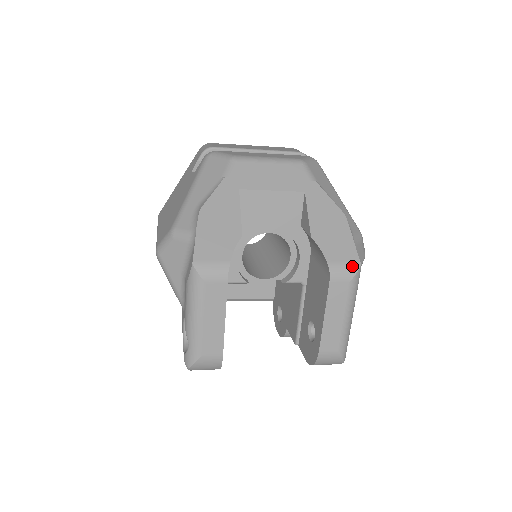
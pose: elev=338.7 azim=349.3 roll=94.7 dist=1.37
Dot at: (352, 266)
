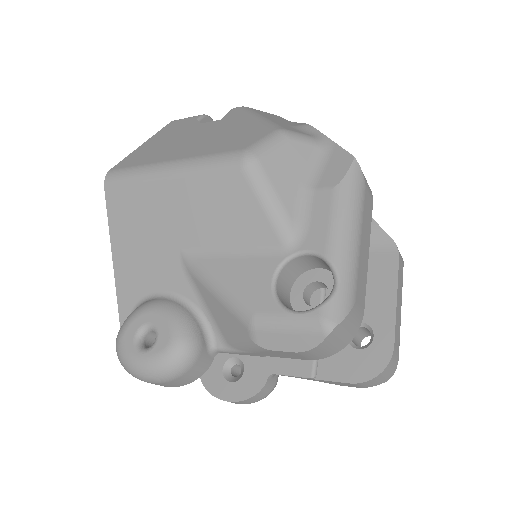
Dot at: occluded
